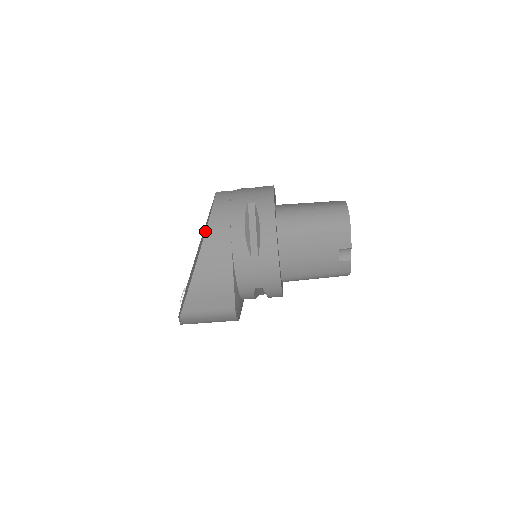
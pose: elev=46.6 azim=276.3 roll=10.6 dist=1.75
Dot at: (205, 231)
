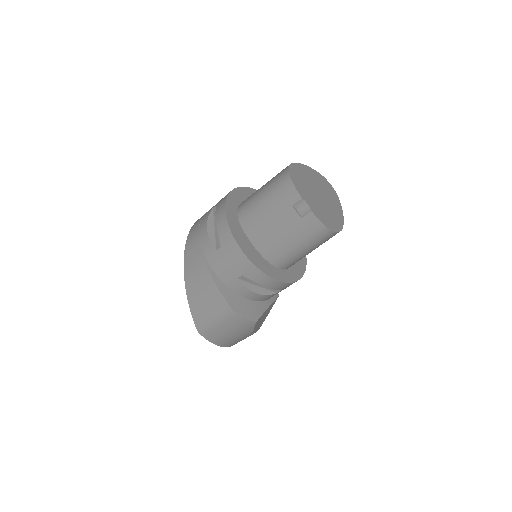
Dot at: (185, 246)
